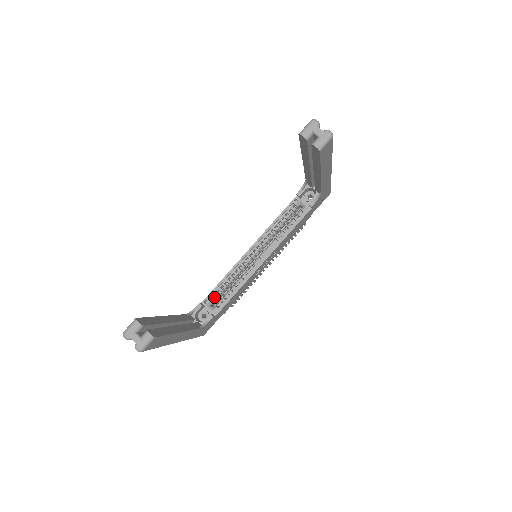
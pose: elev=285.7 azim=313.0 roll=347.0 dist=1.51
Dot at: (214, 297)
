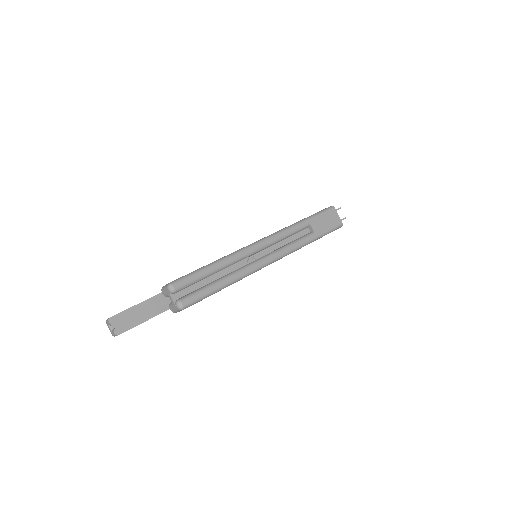
Dot at: occluded
